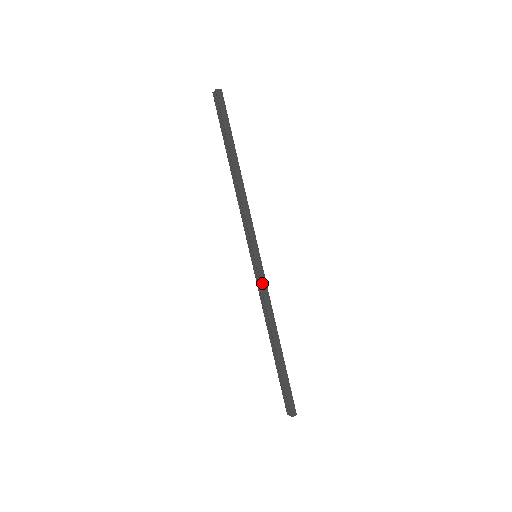
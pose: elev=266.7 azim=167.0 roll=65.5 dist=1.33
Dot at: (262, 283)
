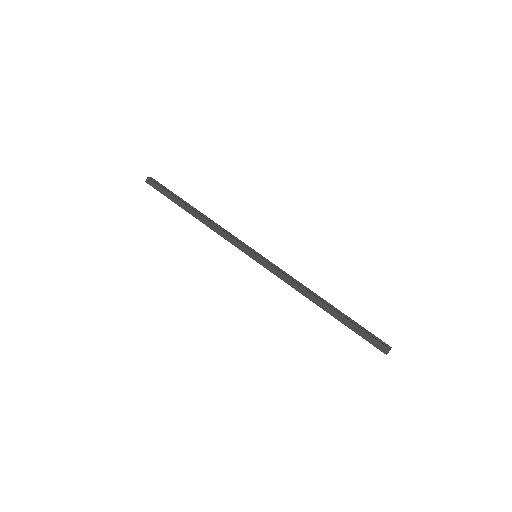
Dot at: (274, 272)
